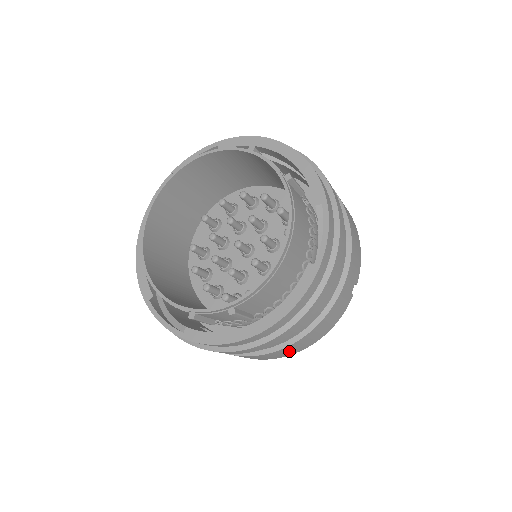
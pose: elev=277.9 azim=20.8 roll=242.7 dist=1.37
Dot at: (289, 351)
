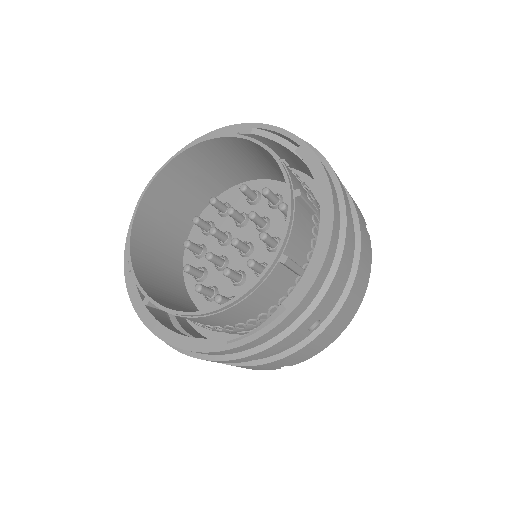
Dot at: occluded
